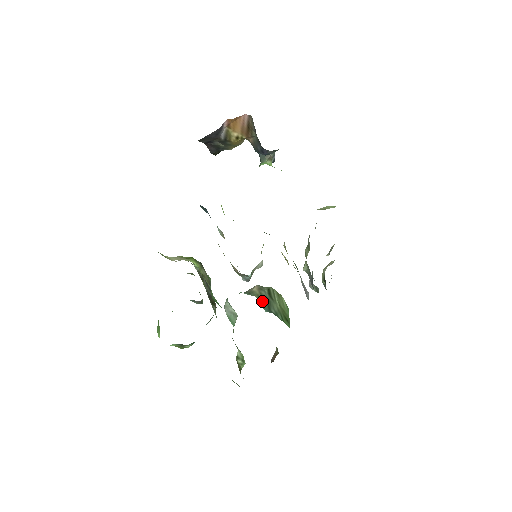
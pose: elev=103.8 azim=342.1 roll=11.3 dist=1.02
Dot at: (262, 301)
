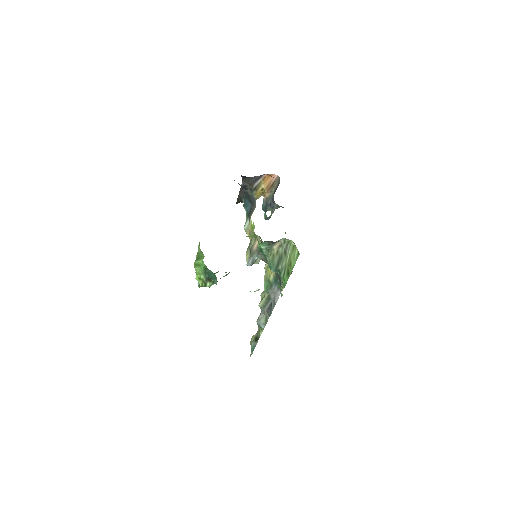
Dot at: (274, 260)
